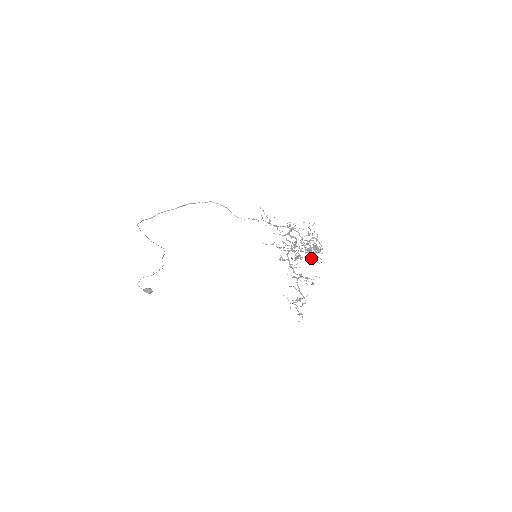
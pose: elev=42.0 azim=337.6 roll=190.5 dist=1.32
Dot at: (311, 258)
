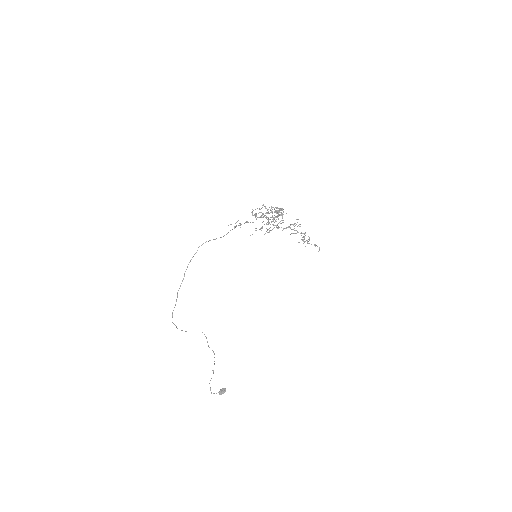
Dot at: occluded
